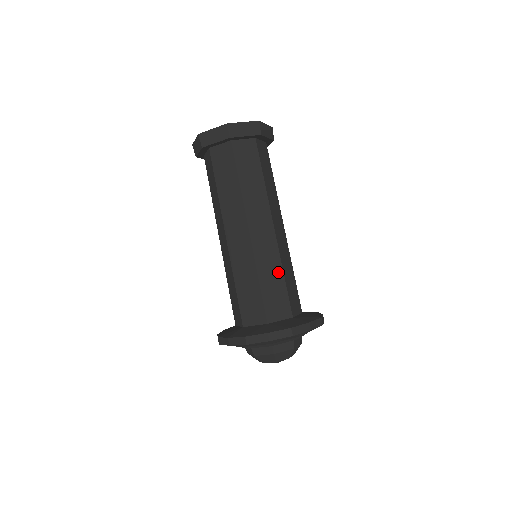
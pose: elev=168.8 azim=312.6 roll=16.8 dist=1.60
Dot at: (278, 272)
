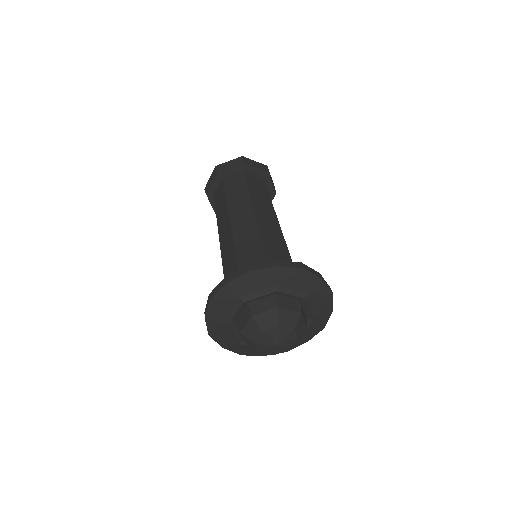
Dot at: (257, 243)
